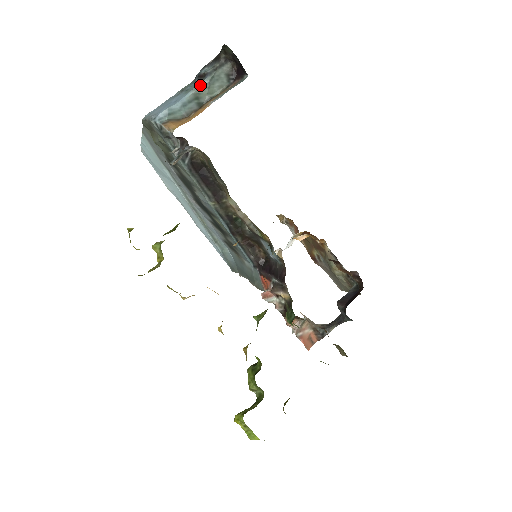
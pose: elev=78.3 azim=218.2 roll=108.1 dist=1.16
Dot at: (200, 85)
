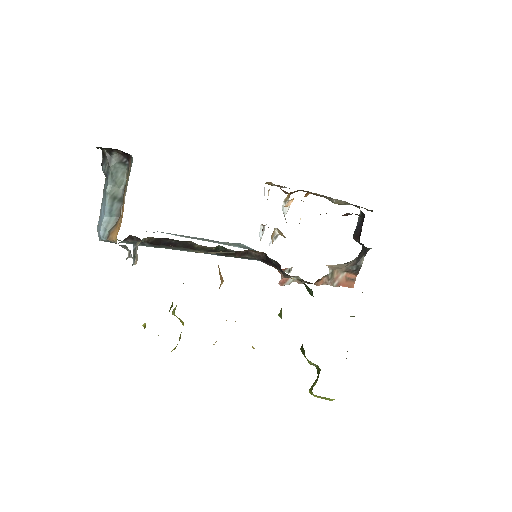
Dot at: (108, 187)
